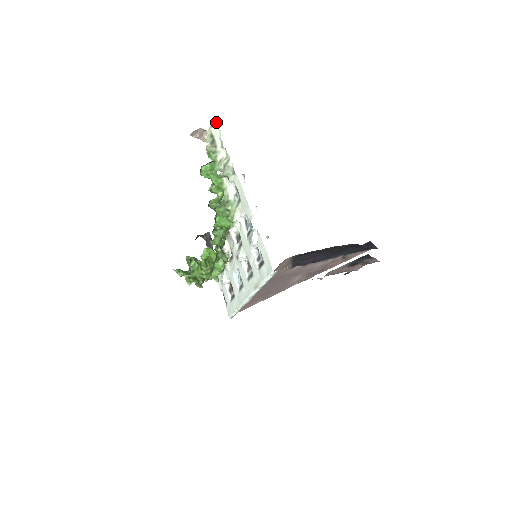
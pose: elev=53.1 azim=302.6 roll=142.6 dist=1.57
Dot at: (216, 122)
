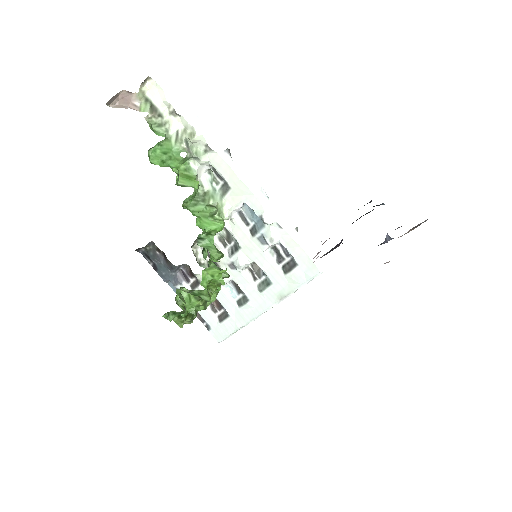
Dot at: (148, 77)
